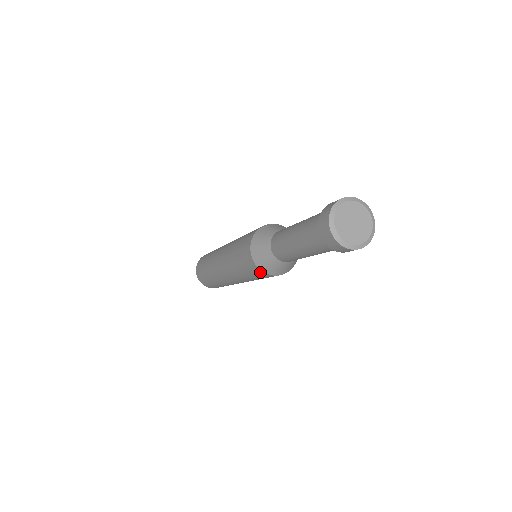
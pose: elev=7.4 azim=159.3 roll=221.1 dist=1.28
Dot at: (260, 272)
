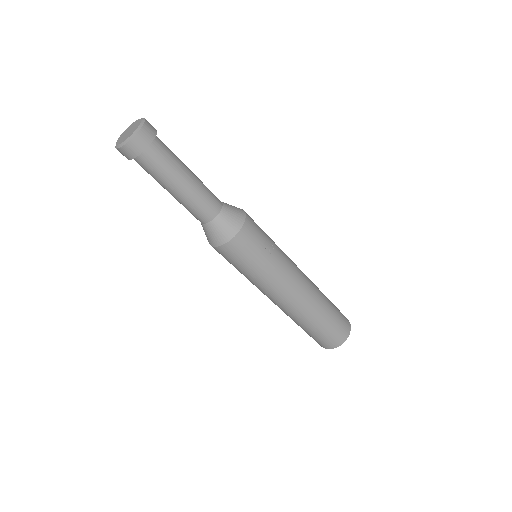
Dot at: (228, 248)
